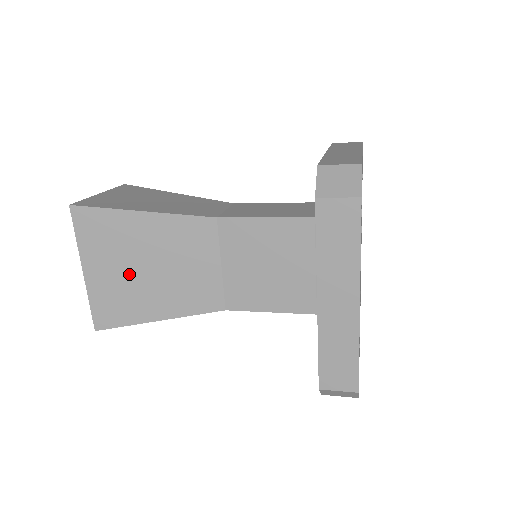
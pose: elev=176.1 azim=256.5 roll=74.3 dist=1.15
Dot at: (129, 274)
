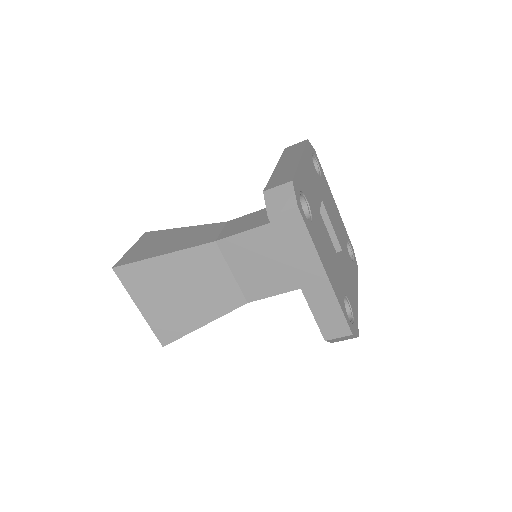
Dot at: (171, 301)
